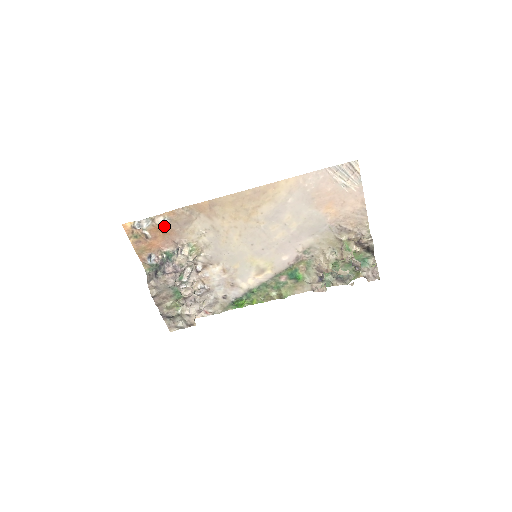
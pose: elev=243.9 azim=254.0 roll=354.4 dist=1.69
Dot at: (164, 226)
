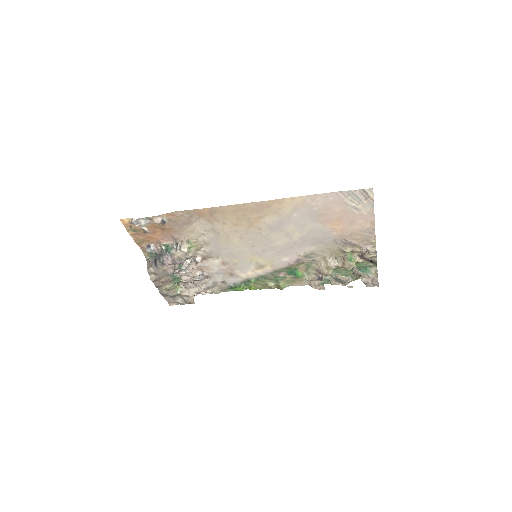
Dot at: (163, 224)
